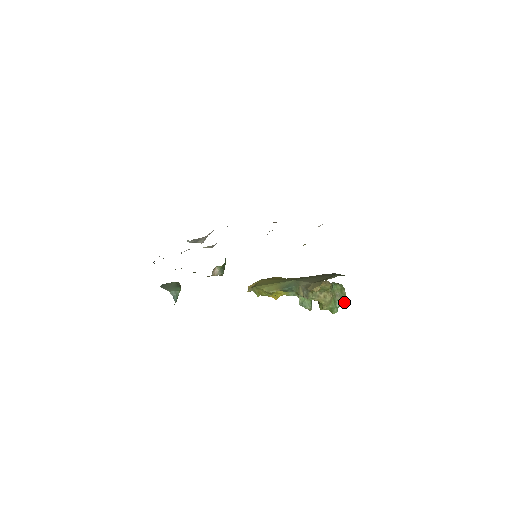
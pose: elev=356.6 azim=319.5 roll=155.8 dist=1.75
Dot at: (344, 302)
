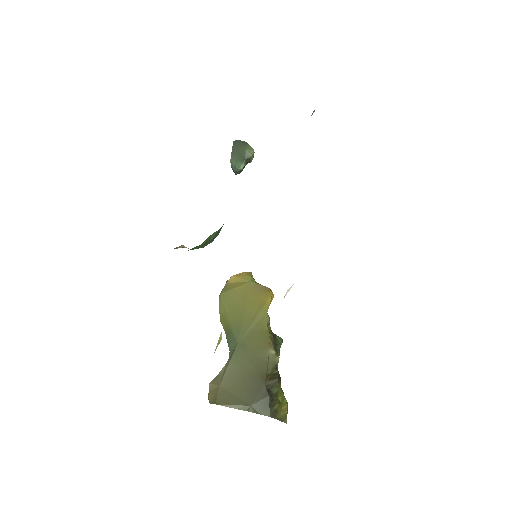
Dot at: occluded
